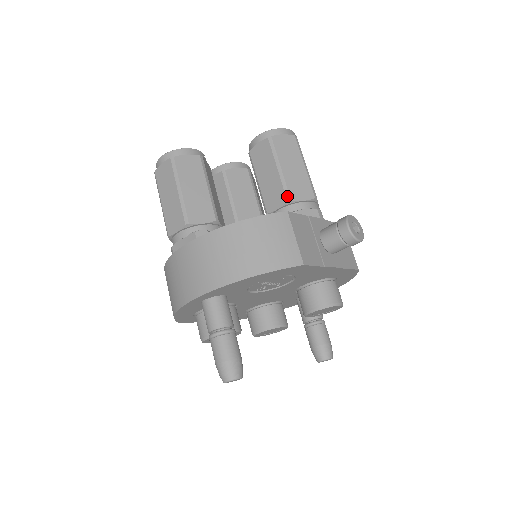
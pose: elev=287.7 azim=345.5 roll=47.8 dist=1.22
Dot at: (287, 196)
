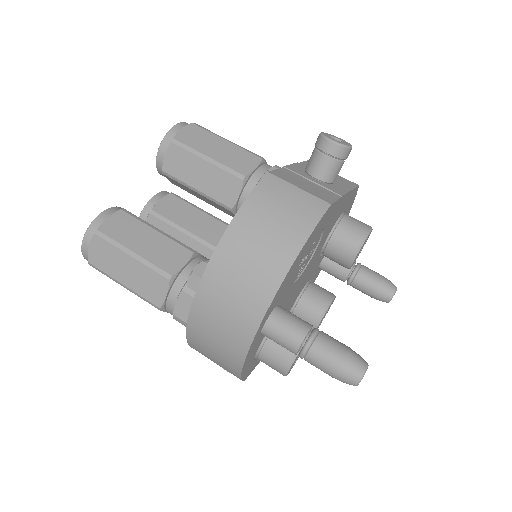
Dot at: (238, 176)
